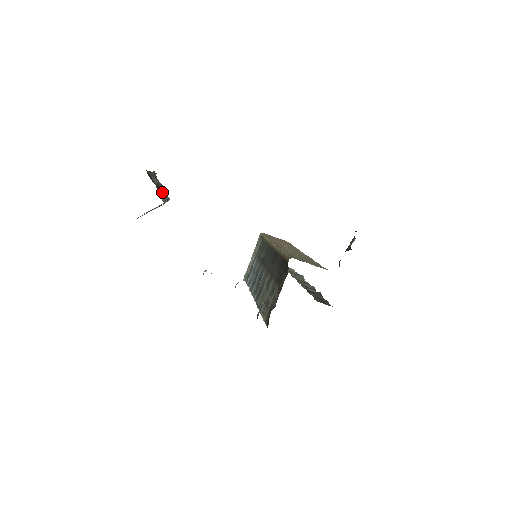
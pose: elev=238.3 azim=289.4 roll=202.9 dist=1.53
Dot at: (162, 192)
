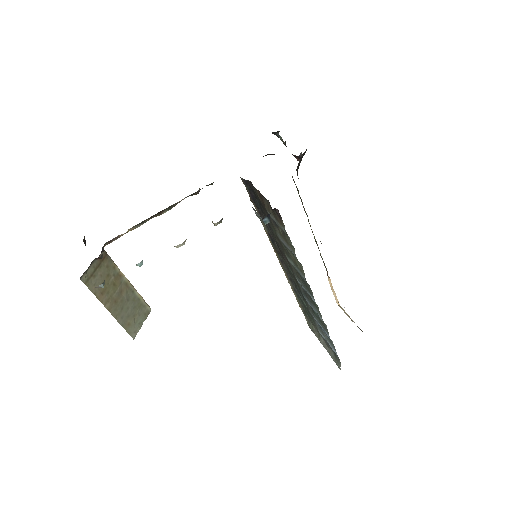
Dot at: occluded
